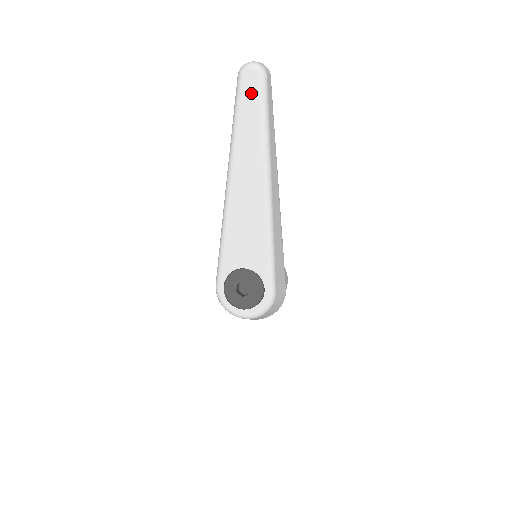
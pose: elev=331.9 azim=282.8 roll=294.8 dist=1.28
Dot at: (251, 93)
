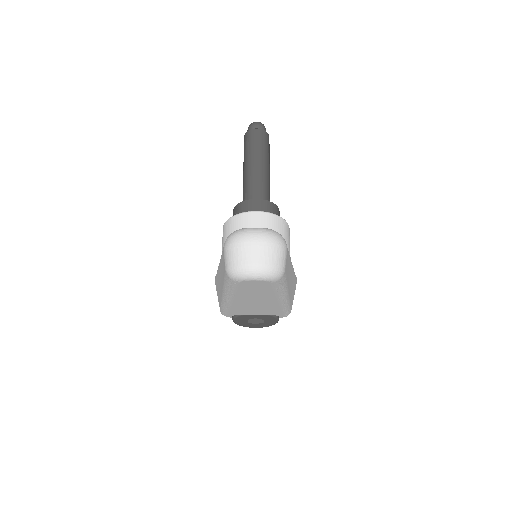
Dot at: (256, 287)
